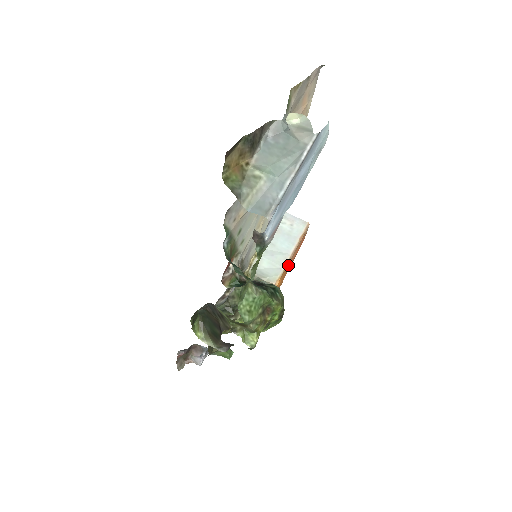
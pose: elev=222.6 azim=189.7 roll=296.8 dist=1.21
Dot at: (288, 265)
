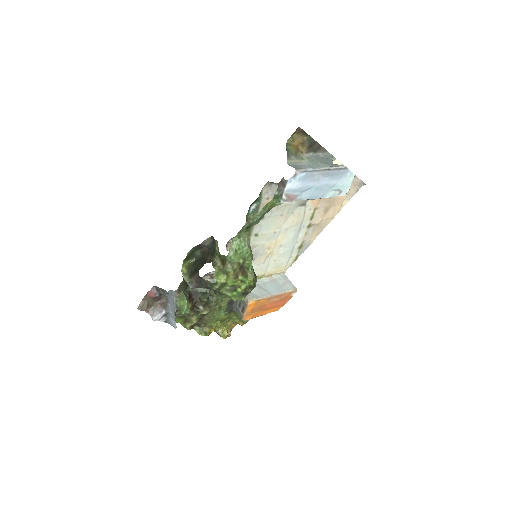
Dot at: (266, 301)
